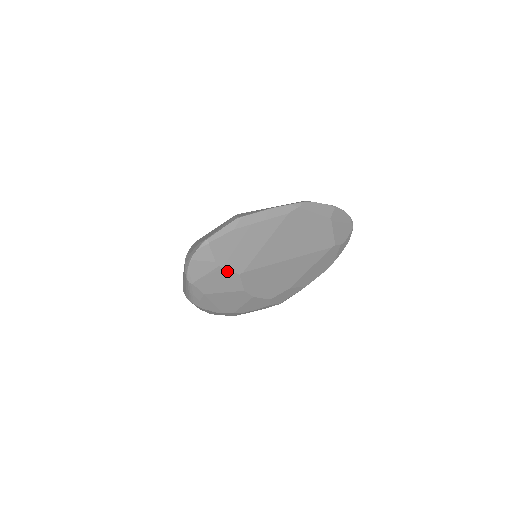
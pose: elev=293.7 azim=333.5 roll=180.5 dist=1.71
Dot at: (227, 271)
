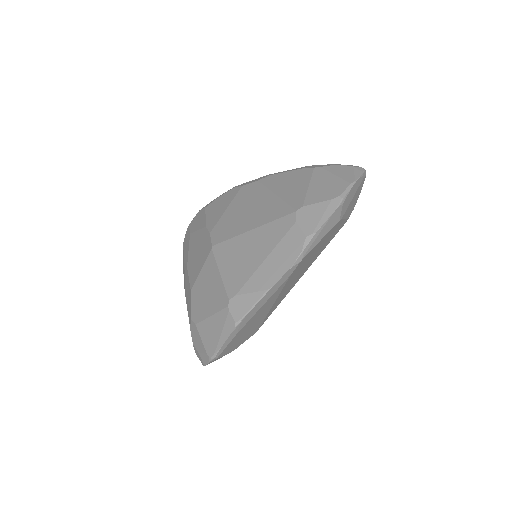
Dot at: (243, 342)
